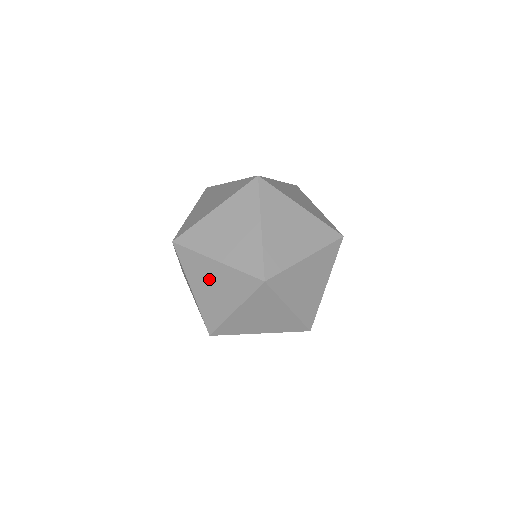
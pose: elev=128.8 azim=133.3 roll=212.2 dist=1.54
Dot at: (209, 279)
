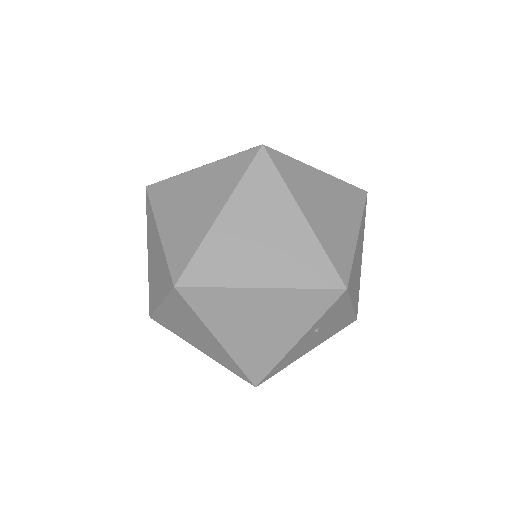
Dot at: (154, 250)
